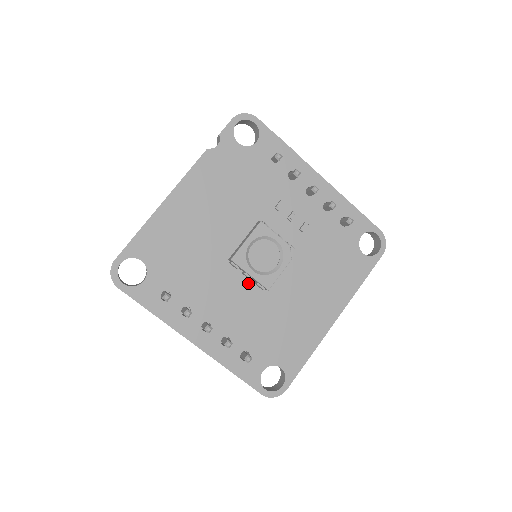
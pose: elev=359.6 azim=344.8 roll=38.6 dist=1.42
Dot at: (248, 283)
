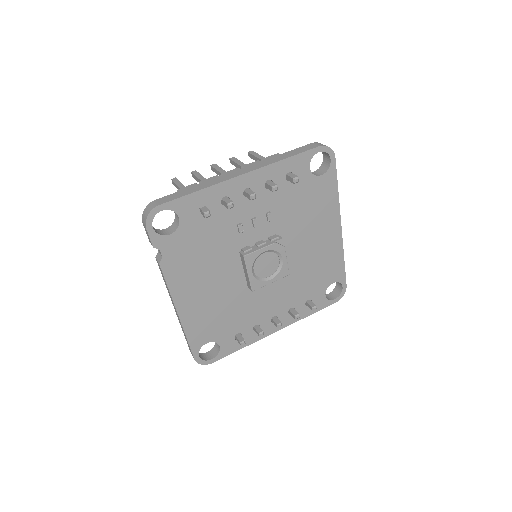
Dot at: occluded
